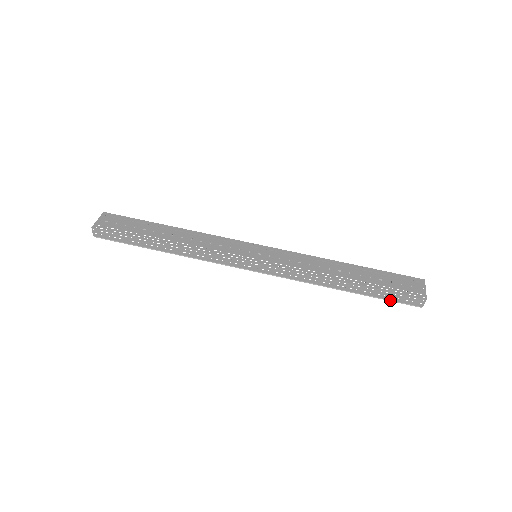
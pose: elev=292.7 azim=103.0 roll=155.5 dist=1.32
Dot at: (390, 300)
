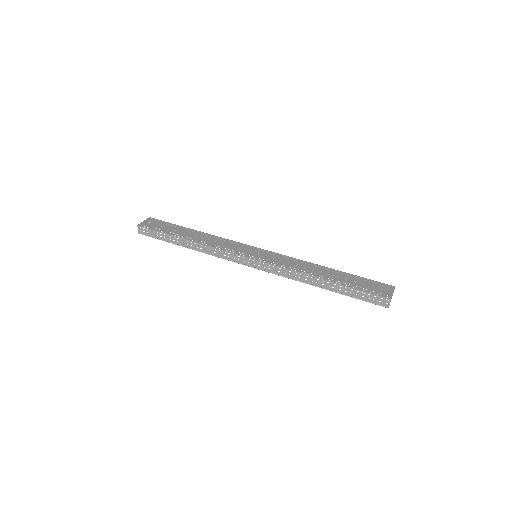
Dot at: (361, 299)
